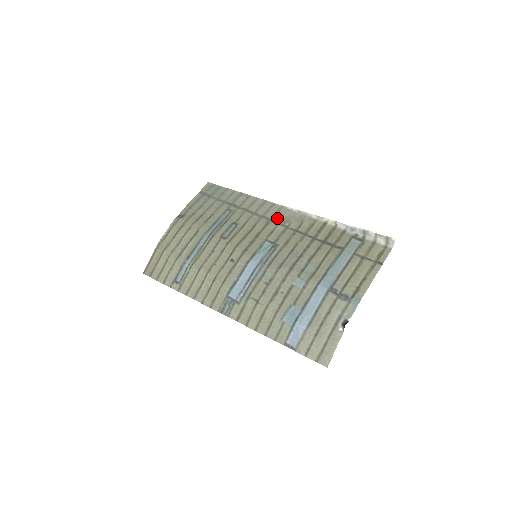
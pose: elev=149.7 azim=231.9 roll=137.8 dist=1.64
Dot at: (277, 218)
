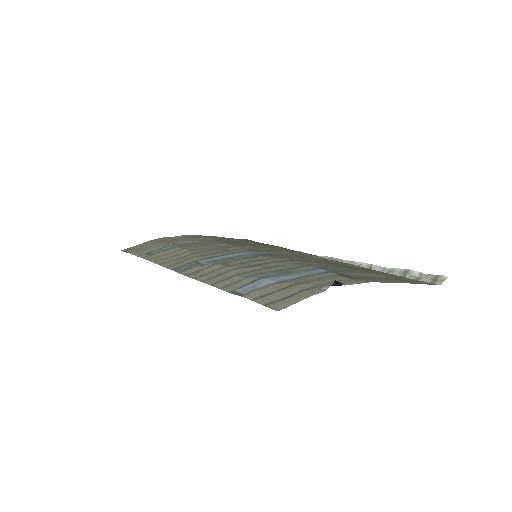
Dot at: (301, 254)
